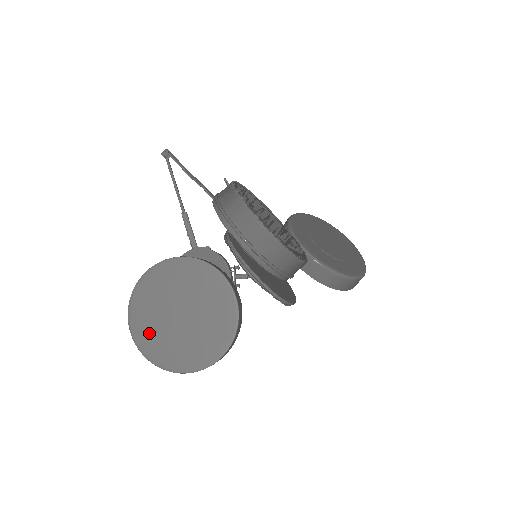
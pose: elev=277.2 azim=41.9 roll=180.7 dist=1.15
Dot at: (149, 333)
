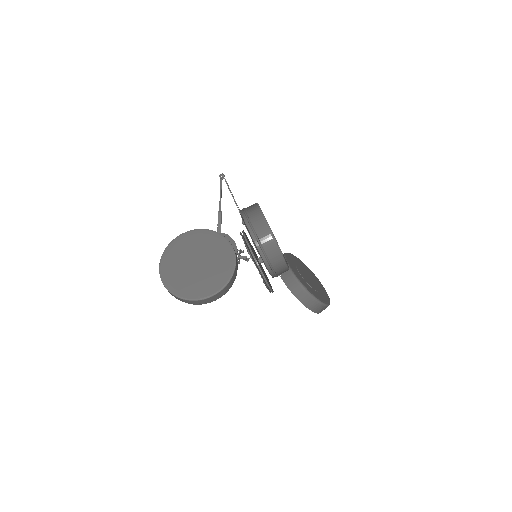
Dot at: (171, 269)
